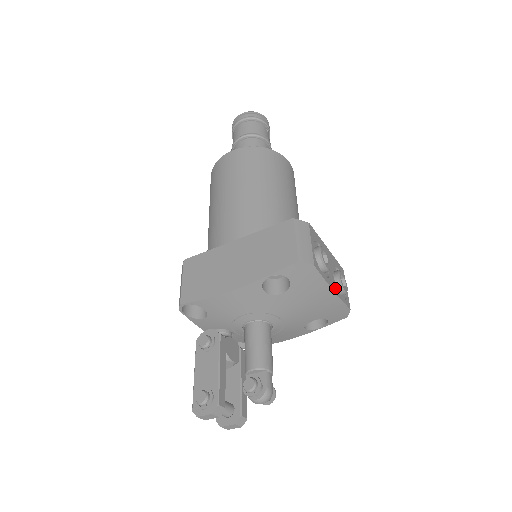
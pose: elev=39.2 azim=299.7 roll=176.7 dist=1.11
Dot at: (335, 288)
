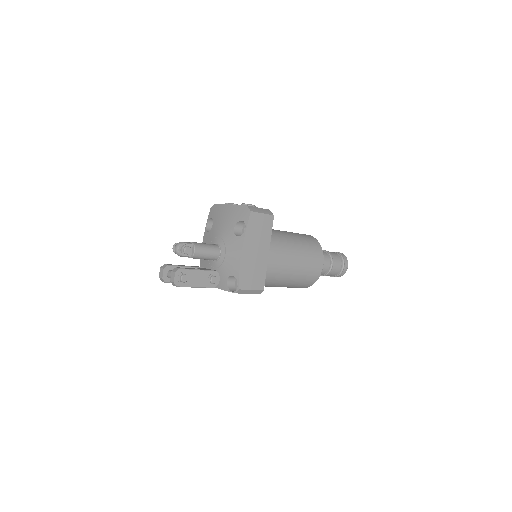
Dot at: occluded
